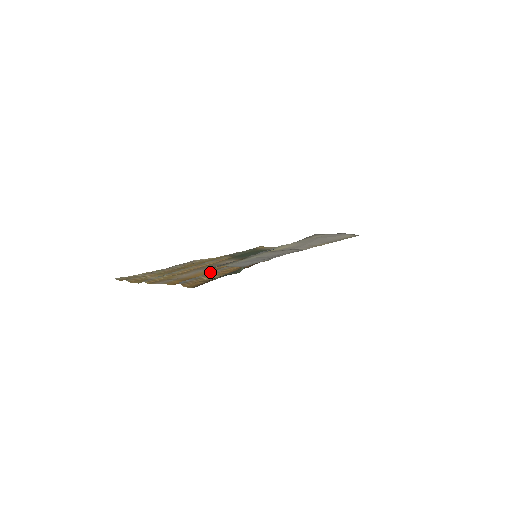
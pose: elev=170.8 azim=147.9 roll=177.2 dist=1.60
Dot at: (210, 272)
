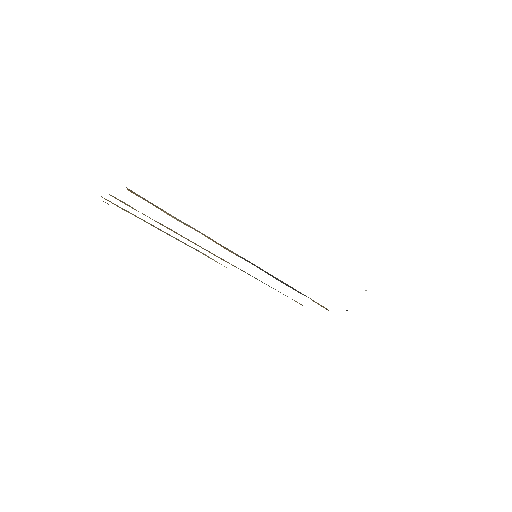
Dot at: occluded
